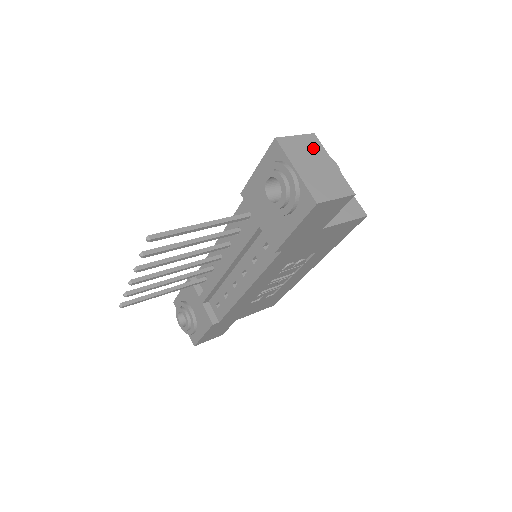
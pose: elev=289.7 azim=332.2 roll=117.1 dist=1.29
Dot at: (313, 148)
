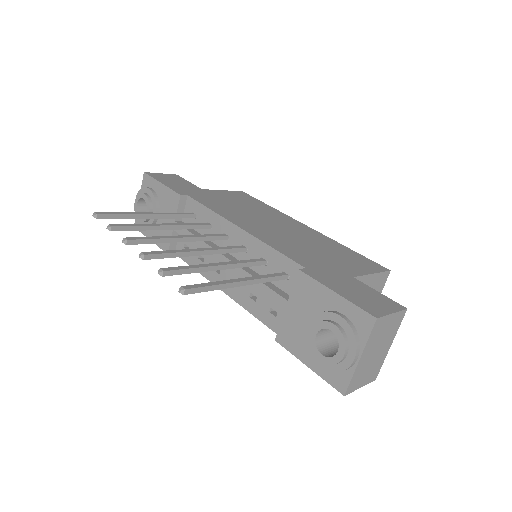
Dot at: (392, 329)
